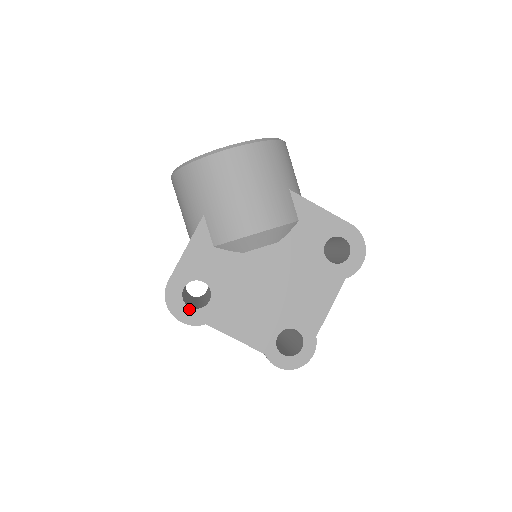
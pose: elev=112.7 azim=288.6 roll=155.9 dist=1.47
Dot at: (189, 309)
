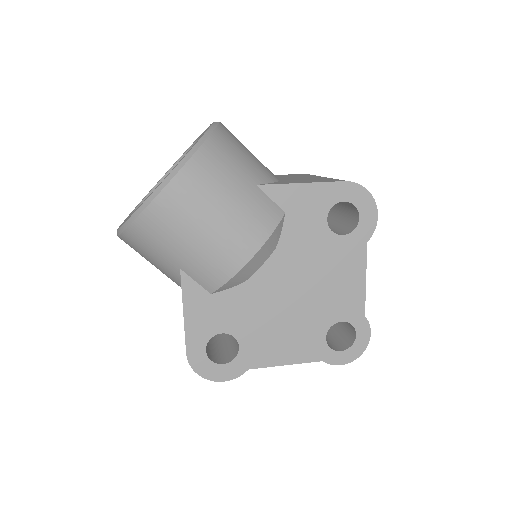
Dot at: (223, 366)
